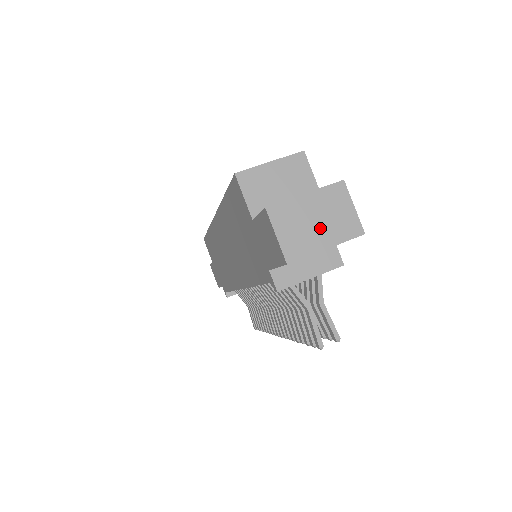
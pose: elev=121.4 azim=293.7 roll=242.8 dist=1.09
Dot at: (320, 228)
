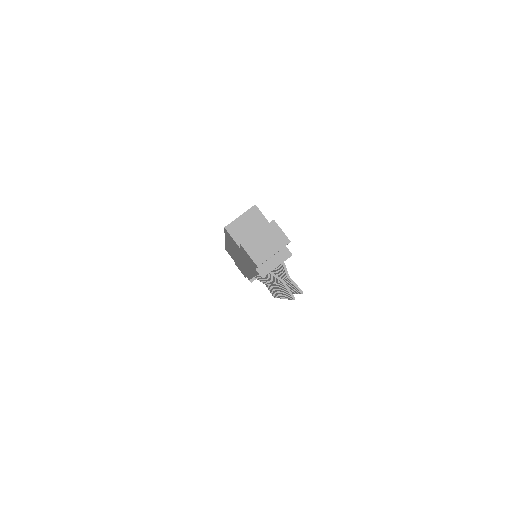
Dot at: (269, 246)
